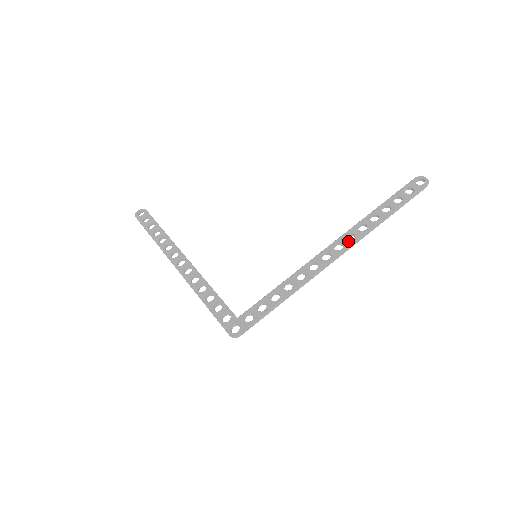
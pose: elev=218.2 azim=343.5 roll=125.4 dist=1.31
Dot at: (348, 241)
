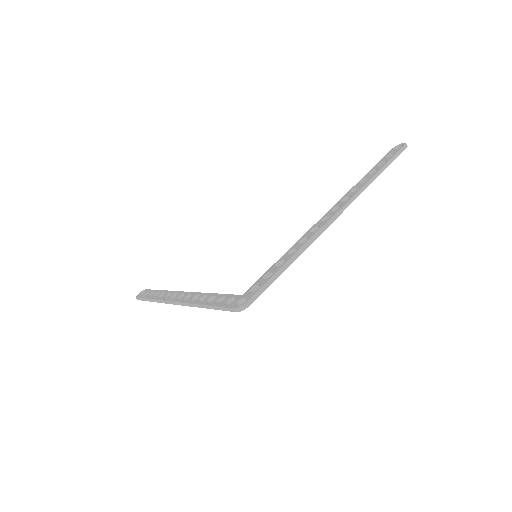
Dot at: (344, 201)
